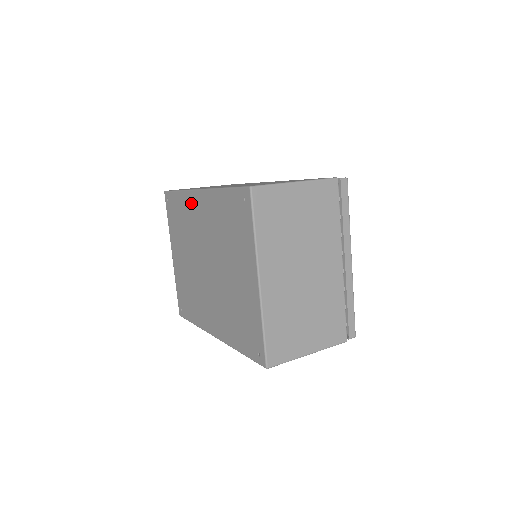
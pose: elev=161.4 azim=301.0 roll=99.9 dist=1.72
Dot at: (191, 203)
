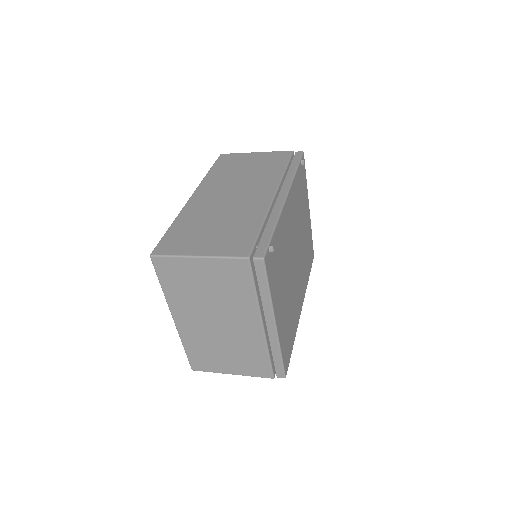
Dot at: occluded
